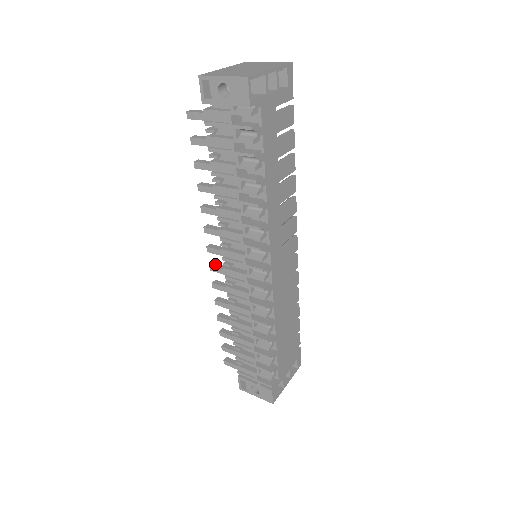
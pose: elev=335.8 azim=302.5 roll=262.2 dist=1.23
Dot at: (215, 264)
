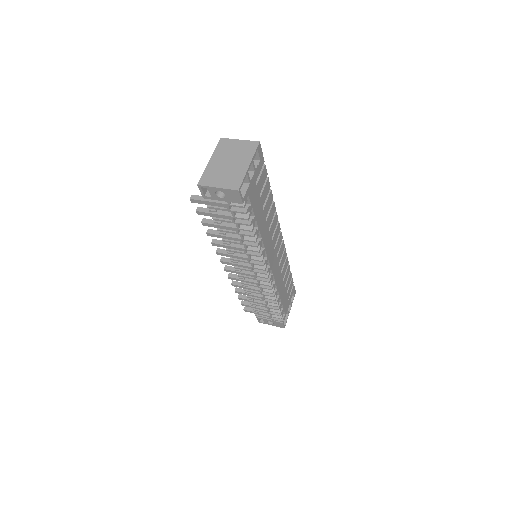
Dot at: (228, 267)
